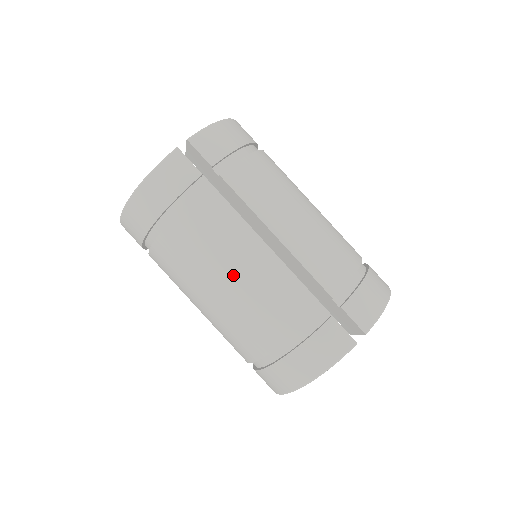
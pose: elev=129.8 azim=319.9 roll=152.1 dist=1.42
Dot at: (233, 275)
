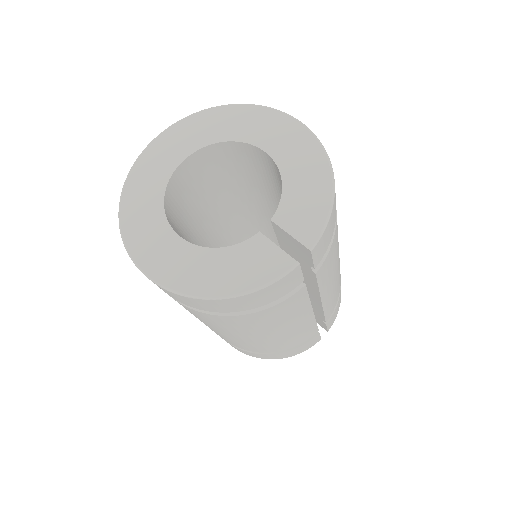
Dot at: (274, 334)
